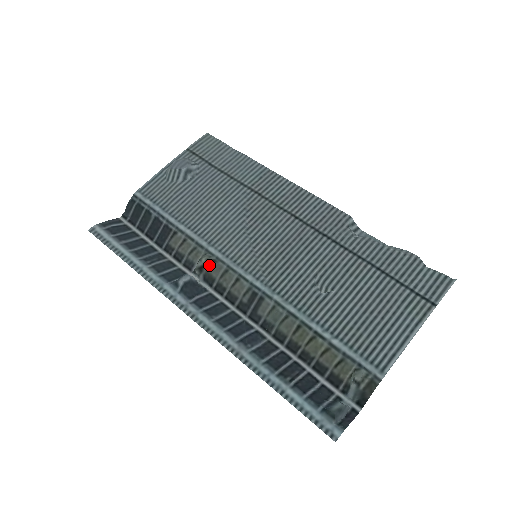
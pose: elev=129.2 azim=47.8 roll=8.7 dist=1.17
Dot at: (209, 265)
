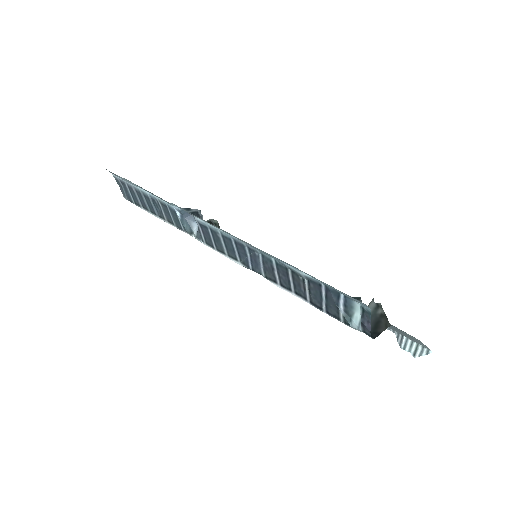
Dot at: occluded
